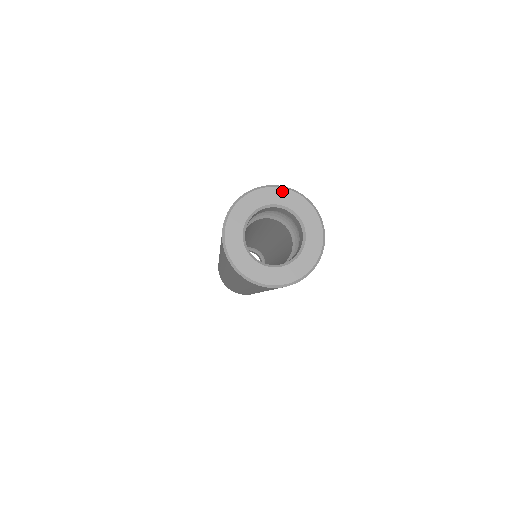
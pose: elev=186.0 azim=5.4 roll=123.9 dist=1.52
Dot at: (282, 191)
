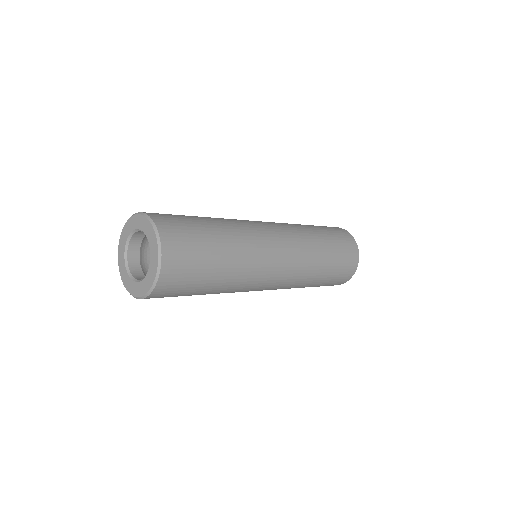
Dot at: (145, 220)
